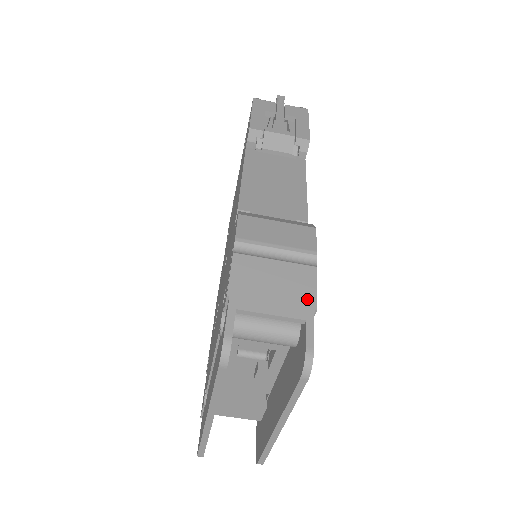
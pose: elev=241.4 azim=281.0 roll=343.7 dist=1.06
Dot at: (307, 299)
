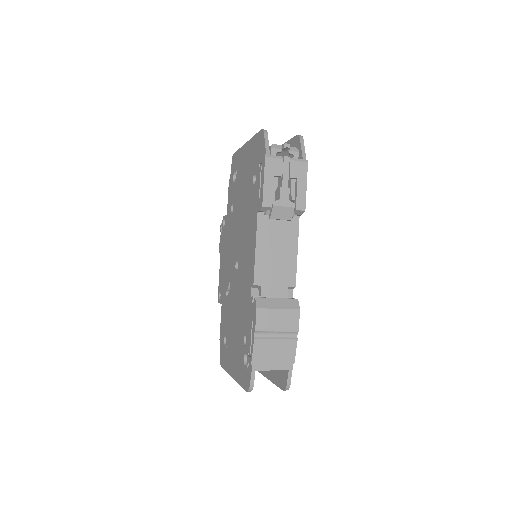
Dot at: (290, 359)
